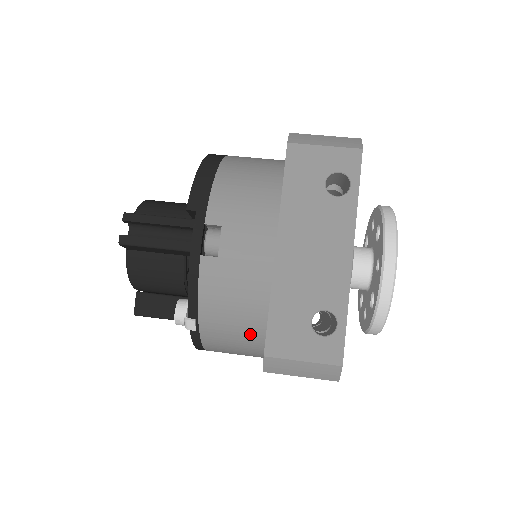
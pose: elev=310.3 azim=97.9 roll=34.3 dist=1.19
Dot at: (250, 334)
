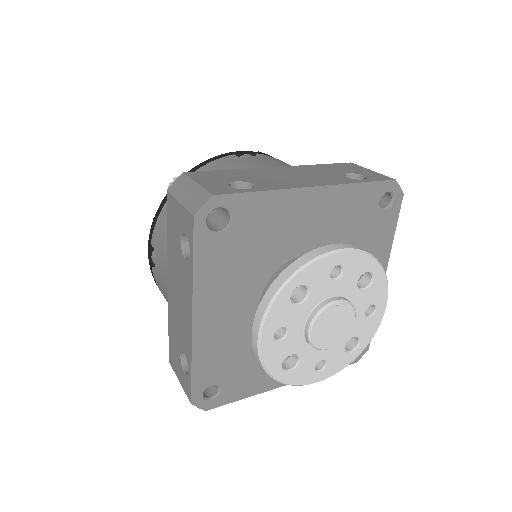
Dot at: occluded
